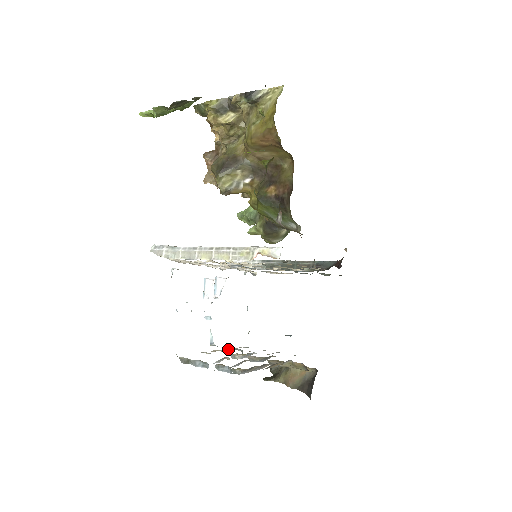
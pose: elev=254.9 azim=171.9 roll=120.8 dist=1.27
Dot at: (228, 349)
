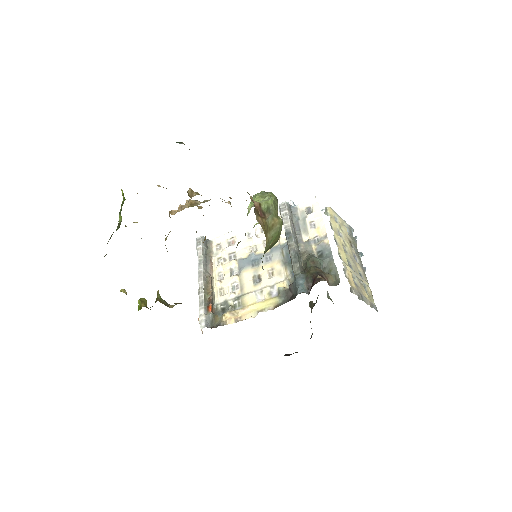
Dot at: occluded
